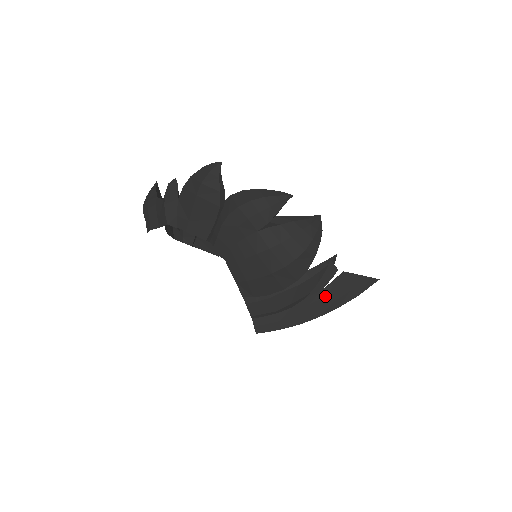
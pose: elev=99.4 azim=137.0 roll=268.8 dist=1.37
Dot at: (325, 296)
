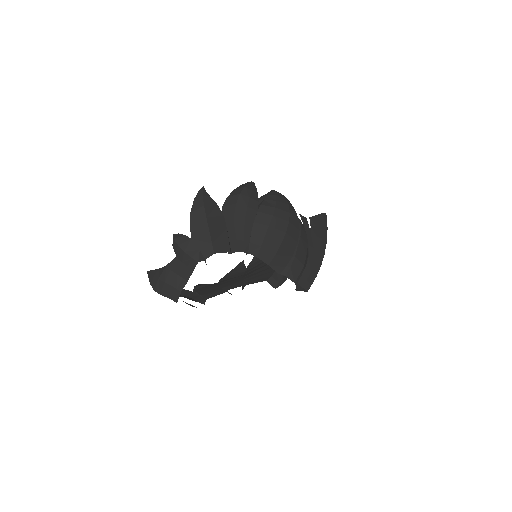
Dot at: (315, 238)
